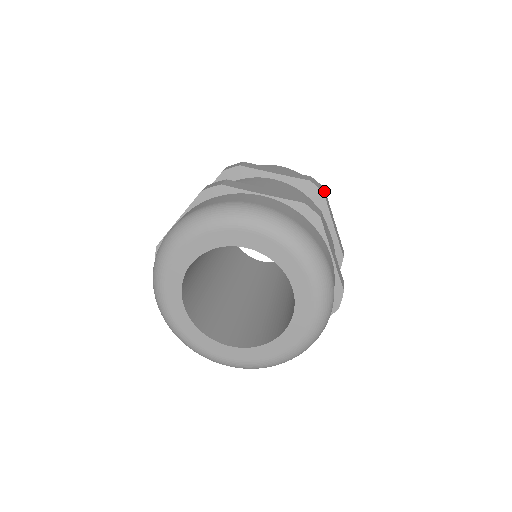
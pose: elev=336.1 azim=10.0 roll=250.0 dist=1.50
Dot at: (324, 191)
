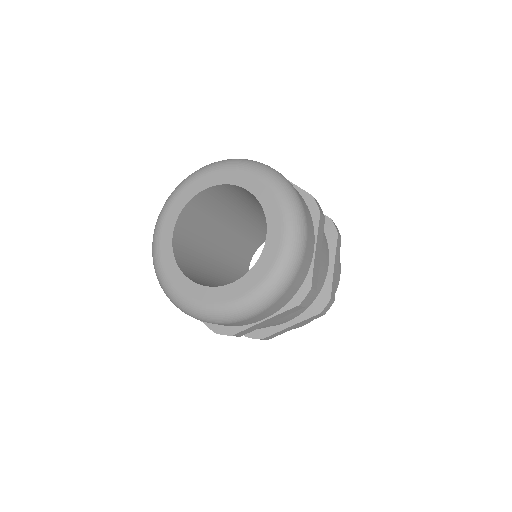
Dot at: (340, 236)
